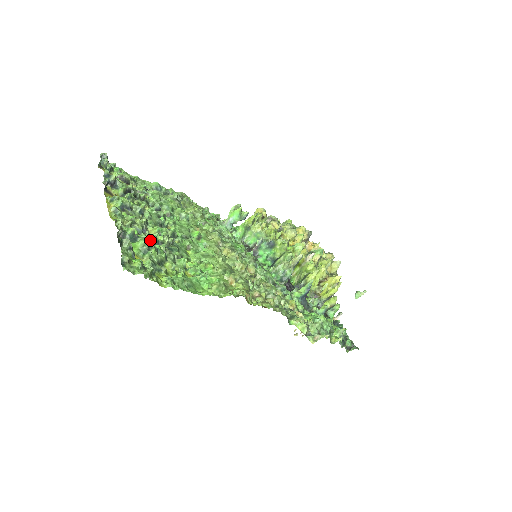
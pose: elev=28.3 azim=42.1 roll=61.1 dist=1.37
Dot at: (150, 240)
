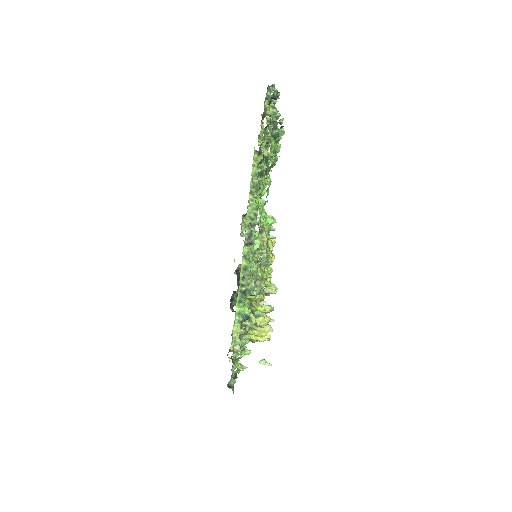
Dot at: occluded
